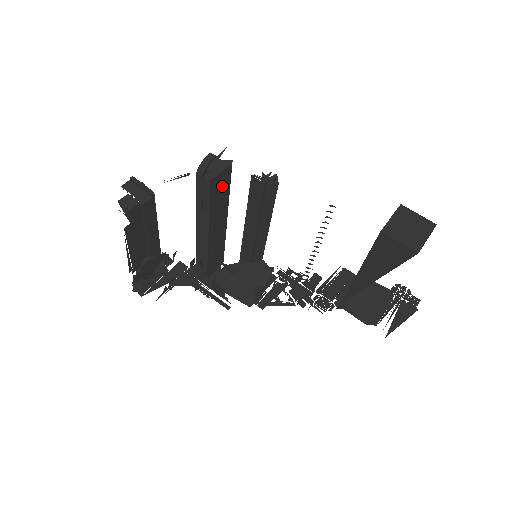
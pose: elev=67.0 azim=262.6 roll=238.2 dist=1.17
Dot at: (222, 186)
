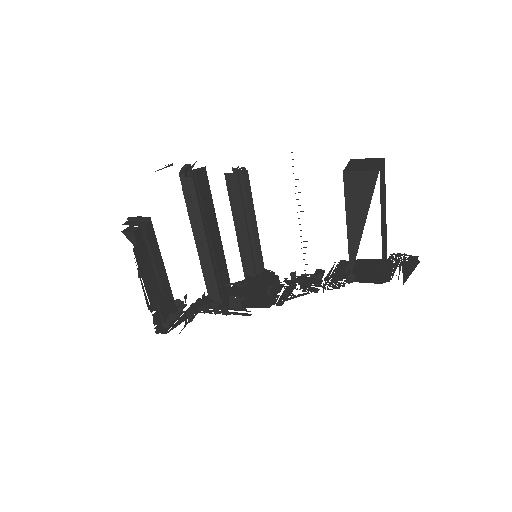
Dot at: (204, 189)
